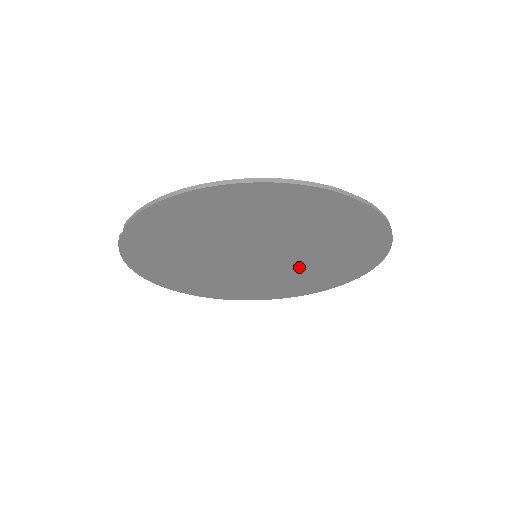
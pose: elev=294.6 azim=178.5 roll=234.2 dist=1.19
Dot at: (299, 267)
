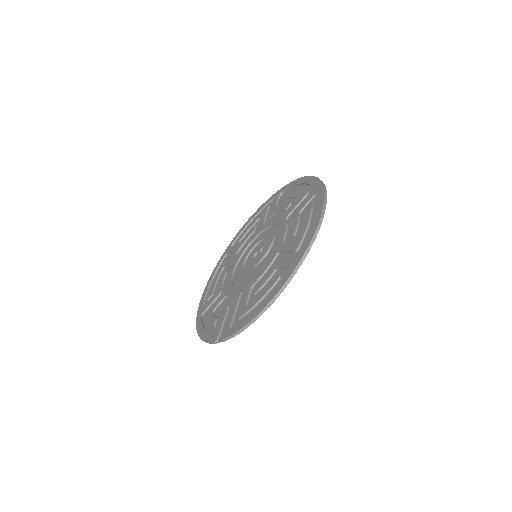
Dot at: (267, 228)
